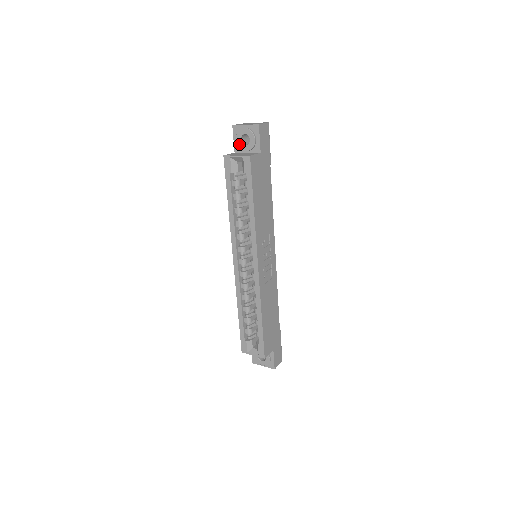
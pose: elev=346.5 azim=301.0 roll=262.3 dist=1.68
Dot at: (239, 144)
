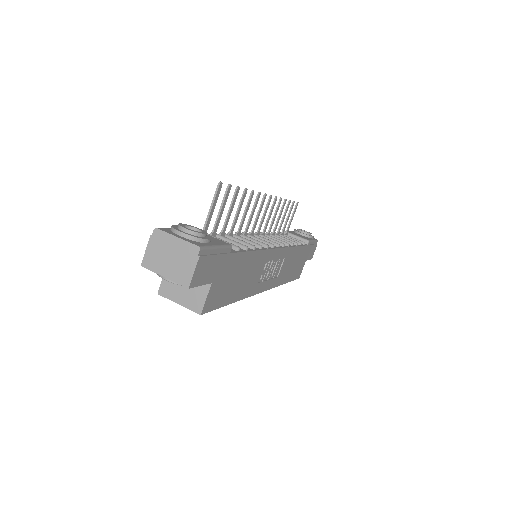
Dot at: occluded
